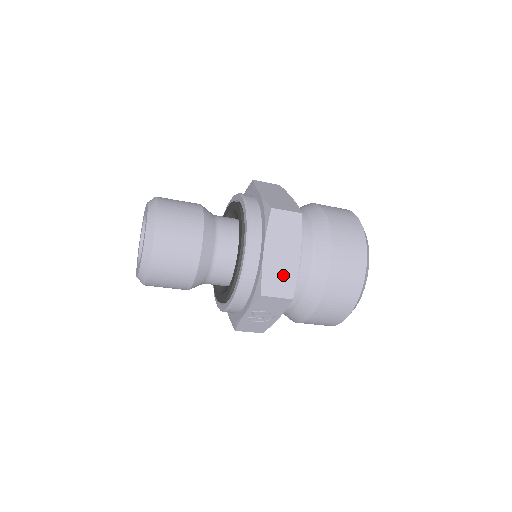
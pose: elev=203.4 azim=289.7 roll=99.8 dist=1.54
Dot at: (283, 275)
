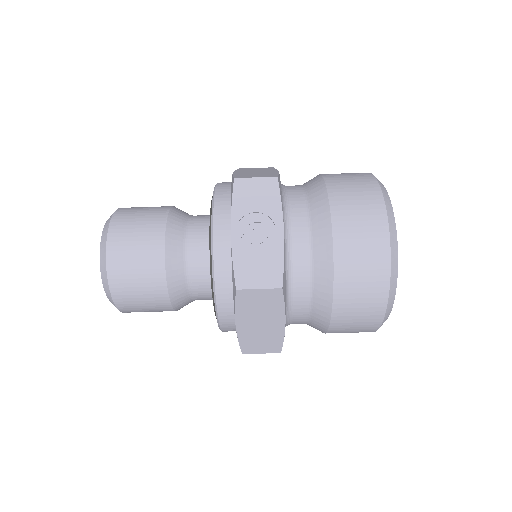
Dot at: occluded
